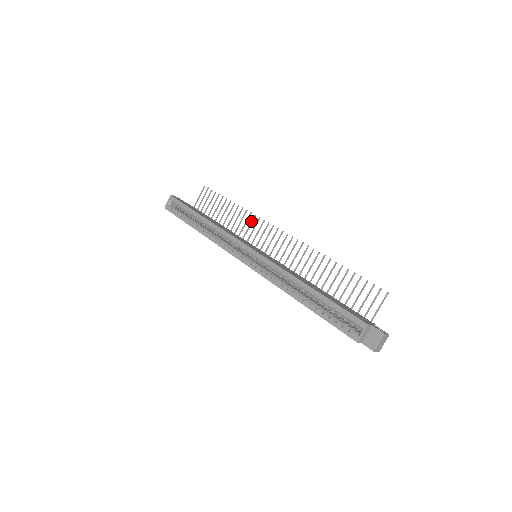
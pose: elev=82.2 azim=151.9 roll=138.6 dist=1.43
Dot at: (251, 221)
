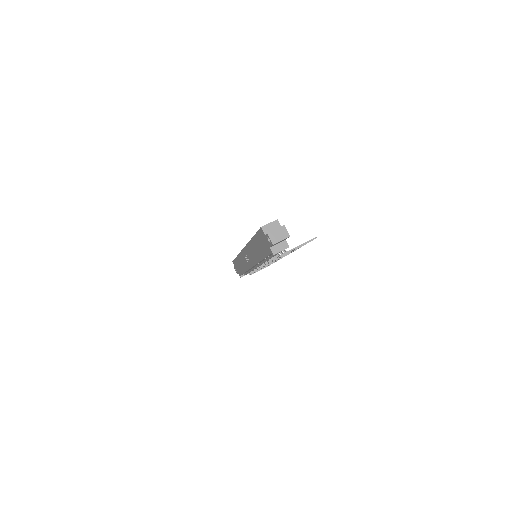
Dot at: occluded
